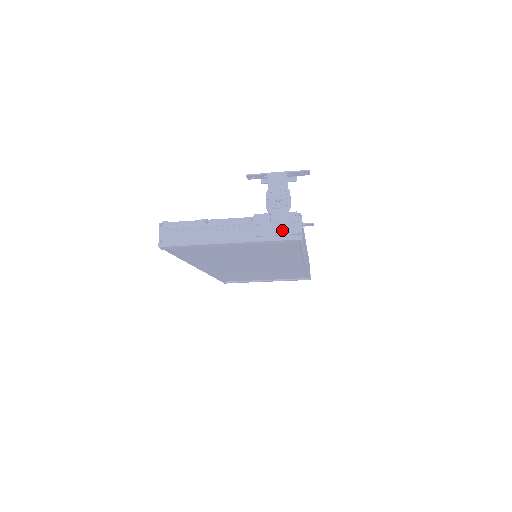
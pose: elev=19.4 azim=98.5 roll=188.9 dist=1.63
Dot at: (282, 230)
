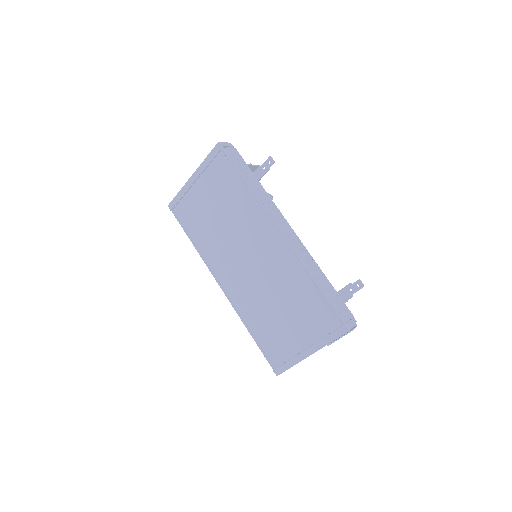
Dot at: occluded
